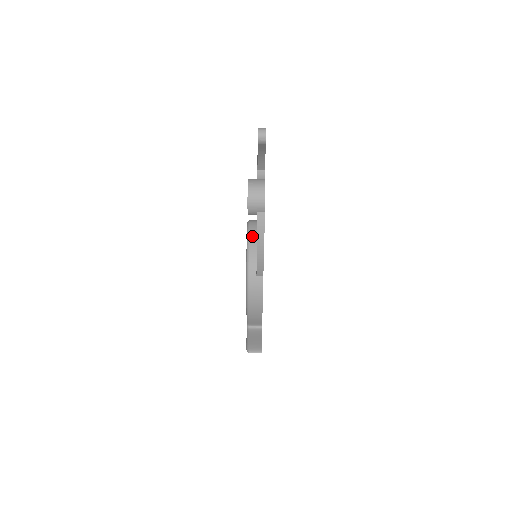
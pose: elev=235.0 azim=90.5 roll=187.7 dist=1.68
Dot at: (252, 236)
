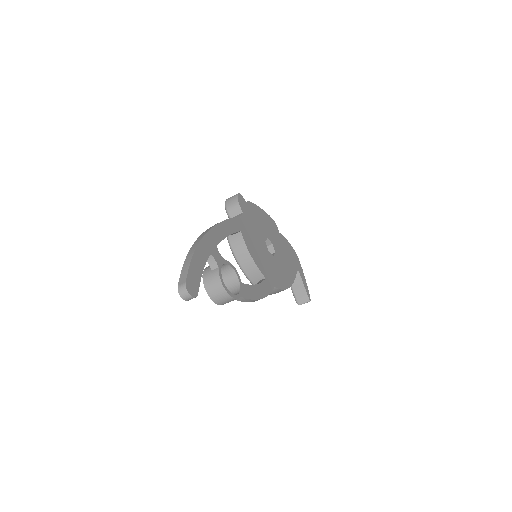
Dot at: (241, 262)
